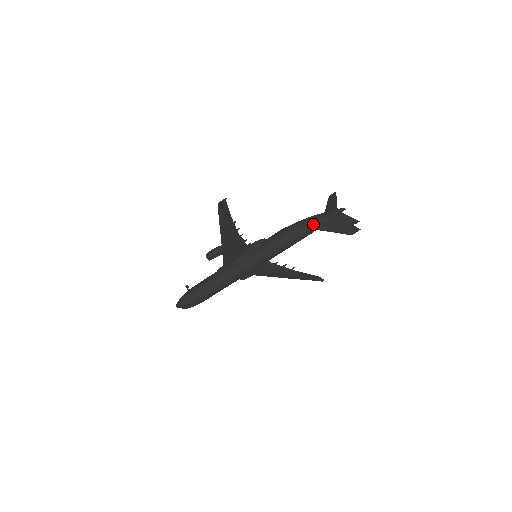
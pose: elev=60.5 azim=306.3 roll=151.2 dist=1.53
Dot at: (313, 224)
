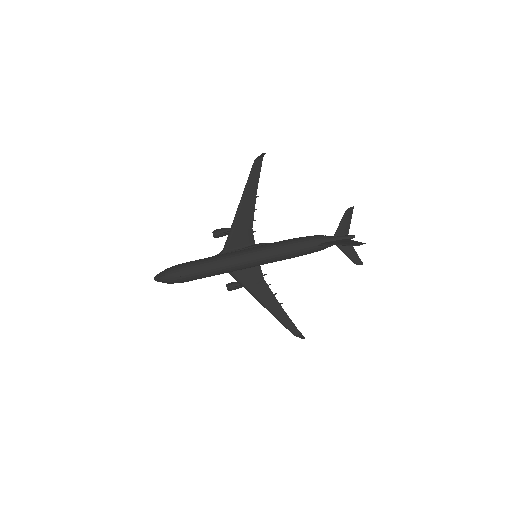
Dot at: (322, 238)
